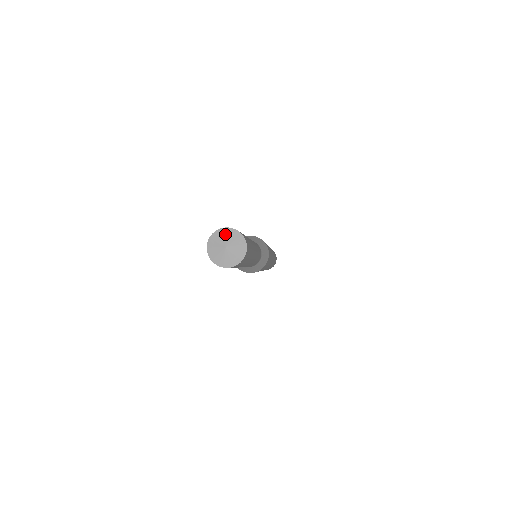
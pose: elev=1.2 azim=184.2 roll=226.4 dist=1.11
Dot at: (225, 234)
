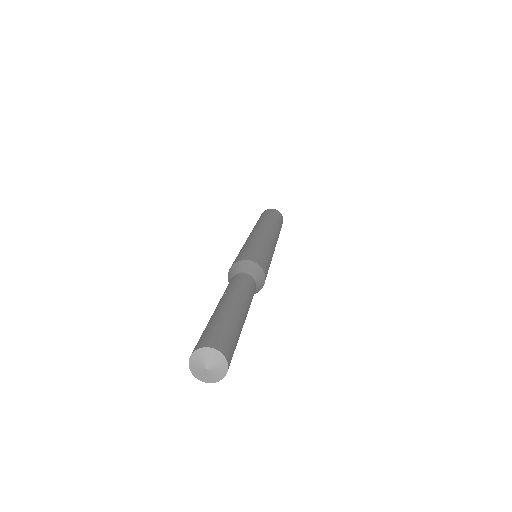
Dot at: (216, 358)
